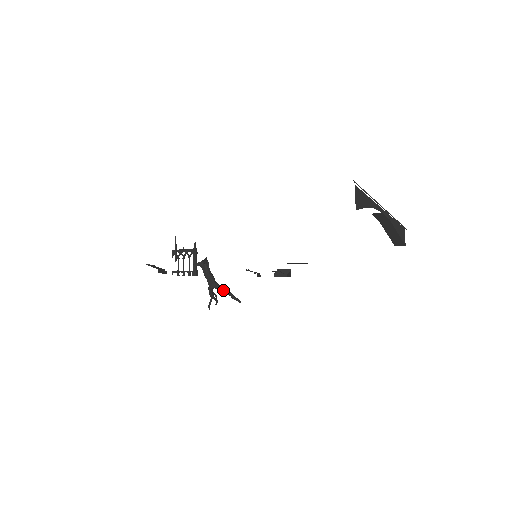
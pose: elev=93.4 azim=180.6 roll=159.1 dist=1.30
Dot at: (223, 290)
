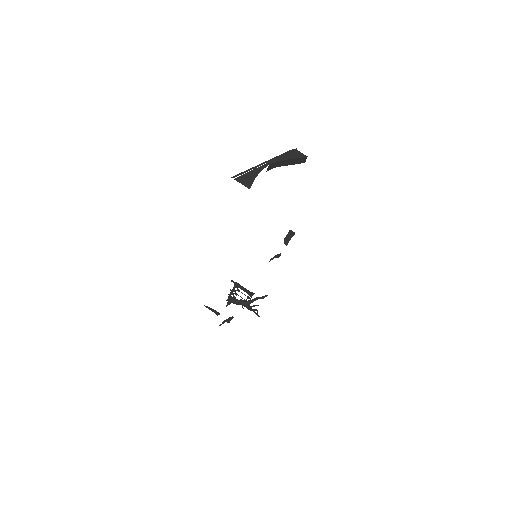
Dot at: (253, 301)
